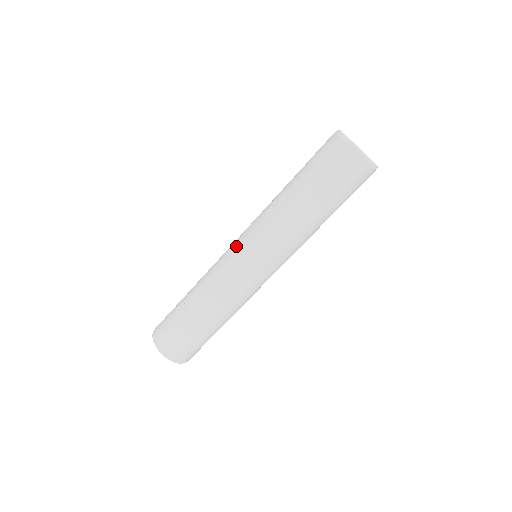
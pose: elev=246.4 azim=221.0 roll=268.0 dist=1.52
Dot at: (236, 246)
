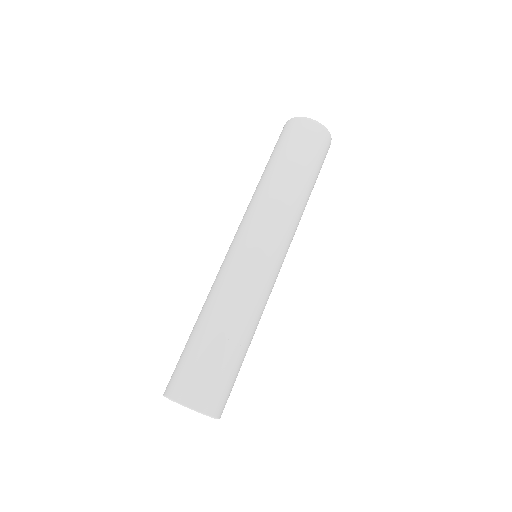
Dot at: (235, 244)
